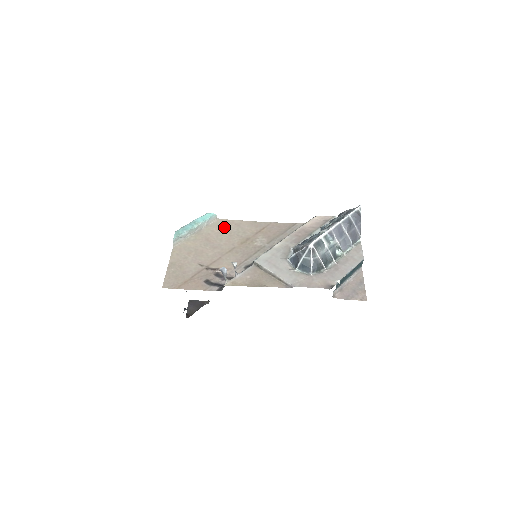
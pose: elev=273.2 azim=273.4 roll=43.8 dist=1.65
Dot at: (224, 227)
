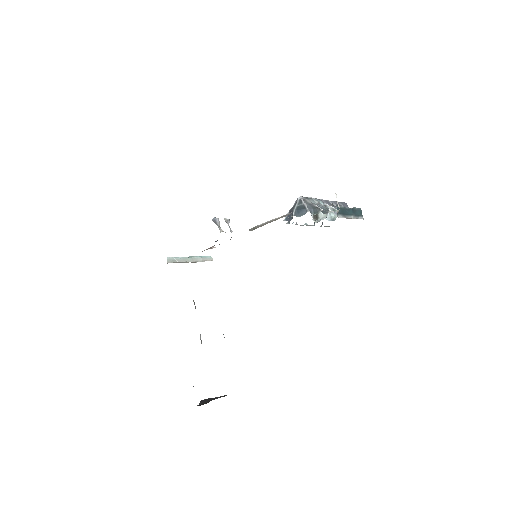
Dot at: occluded
